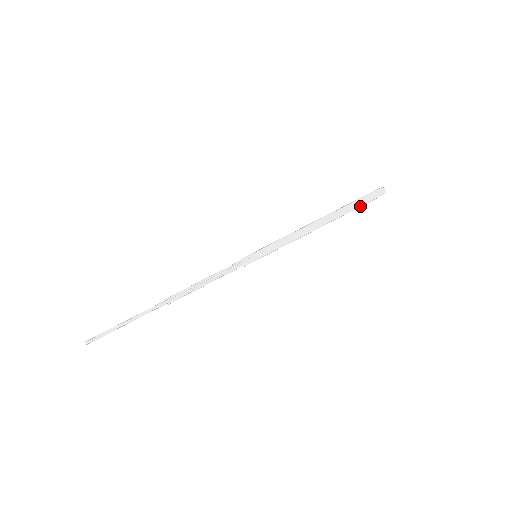
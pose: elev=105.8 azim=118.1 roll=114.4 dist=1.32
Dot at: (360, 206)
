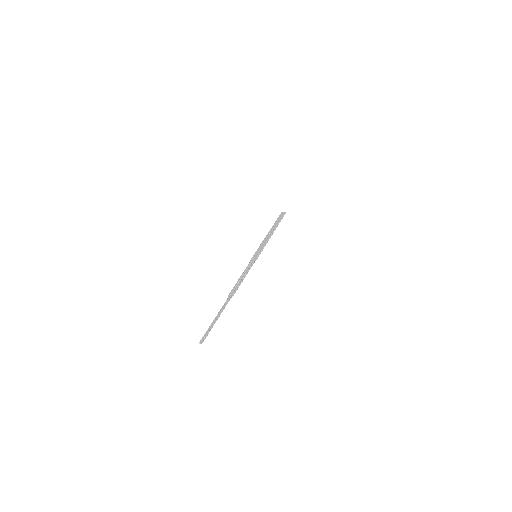
Dot at: occluded
